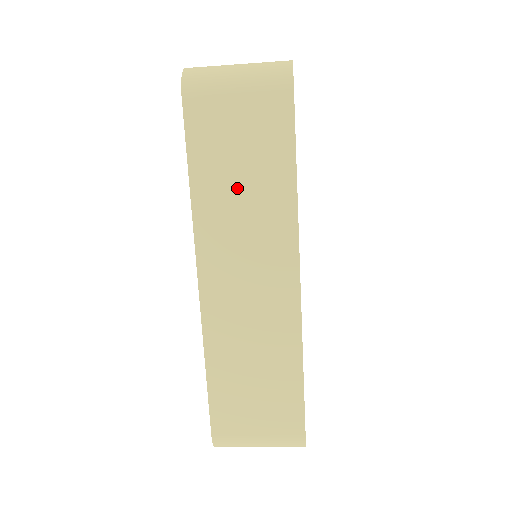
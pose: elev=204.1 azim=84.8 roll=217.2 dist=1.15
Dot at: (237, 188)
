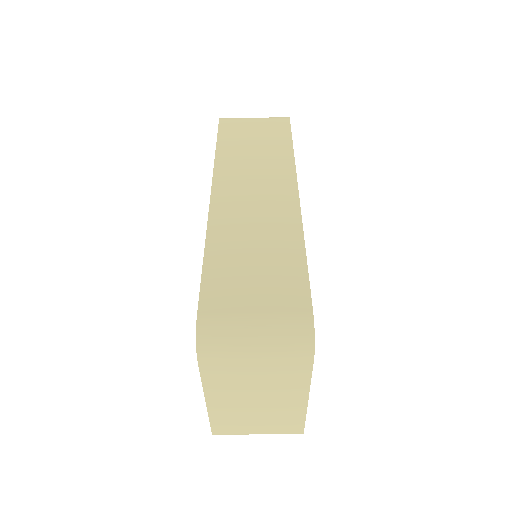
Dot at: (250, 152)
